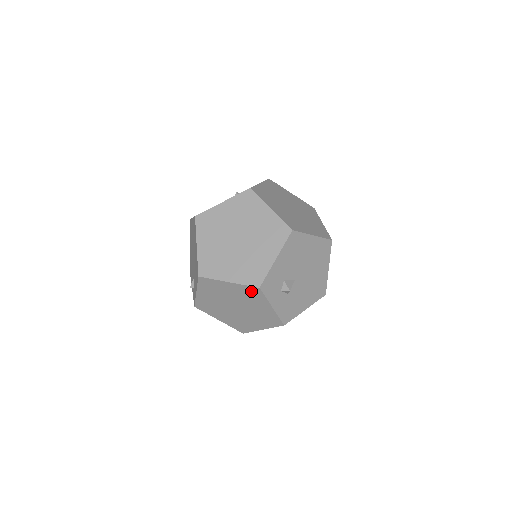
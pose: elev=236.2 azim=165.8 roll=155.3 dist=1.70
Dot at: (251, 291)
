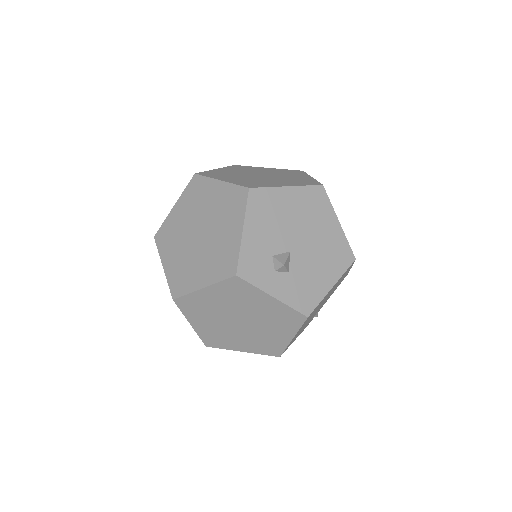
Dot at: (233, 286)
